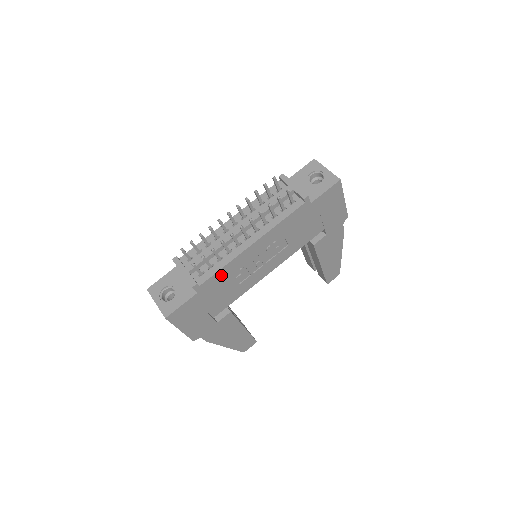
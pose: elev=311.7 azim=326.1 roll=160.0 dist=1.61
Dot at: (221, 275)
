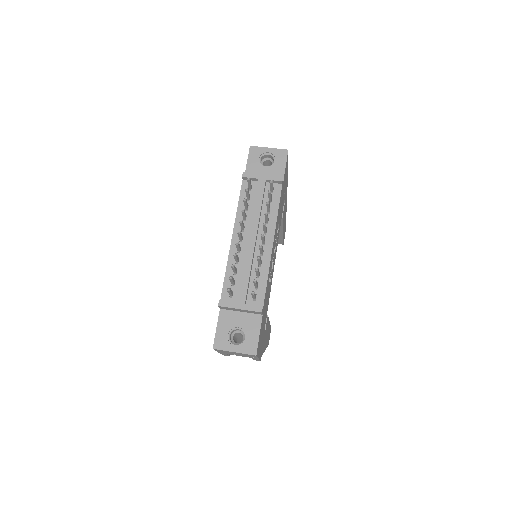
Dot at: (267, 287)
